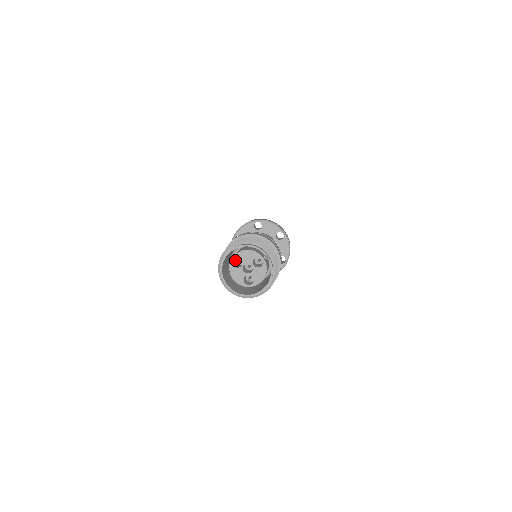
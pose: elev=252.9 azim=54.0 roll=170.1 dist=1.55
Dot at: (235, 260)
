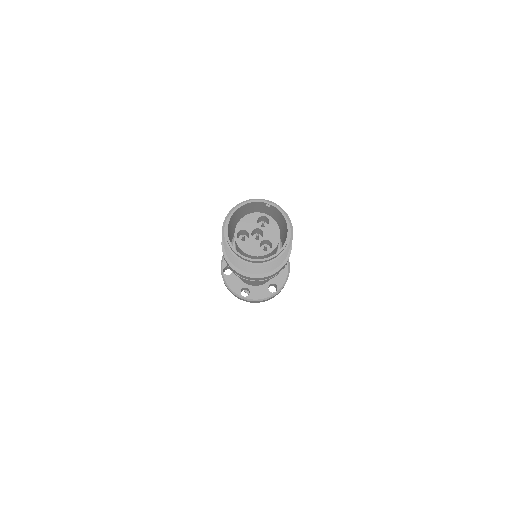
Dot at: occluded
